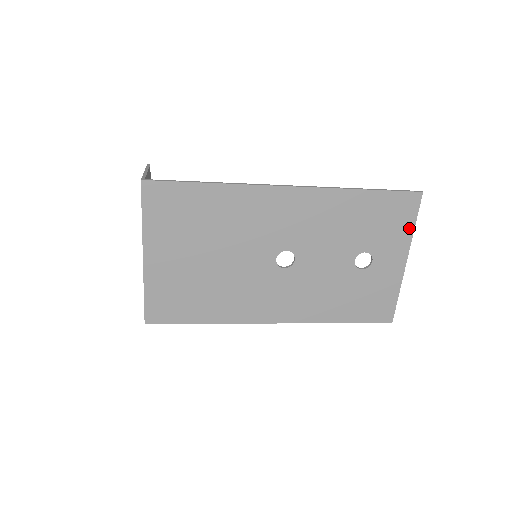
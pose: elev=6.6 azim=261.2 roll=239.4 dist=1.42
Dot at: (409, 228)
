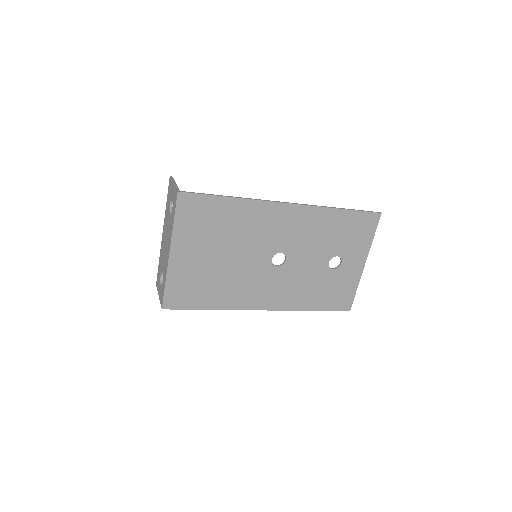
Dot at: (369, 239)
